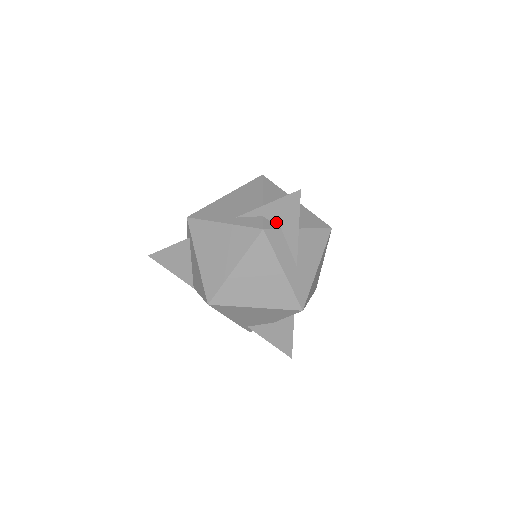
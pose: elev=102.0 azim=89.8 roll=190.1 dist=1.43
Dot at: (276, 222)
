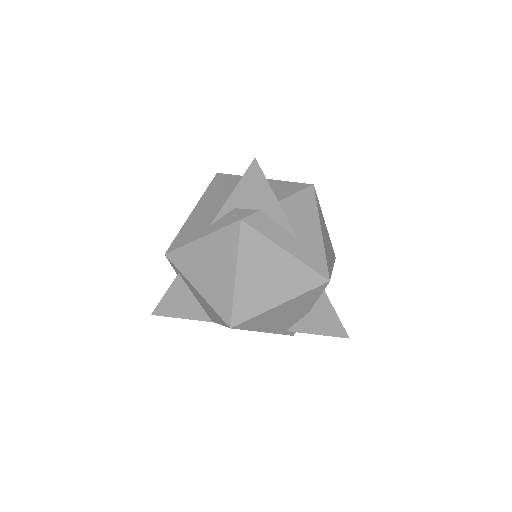
Dot at: (251, 206)
